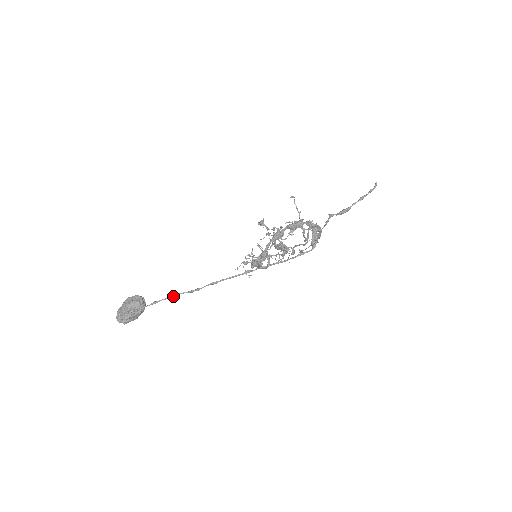
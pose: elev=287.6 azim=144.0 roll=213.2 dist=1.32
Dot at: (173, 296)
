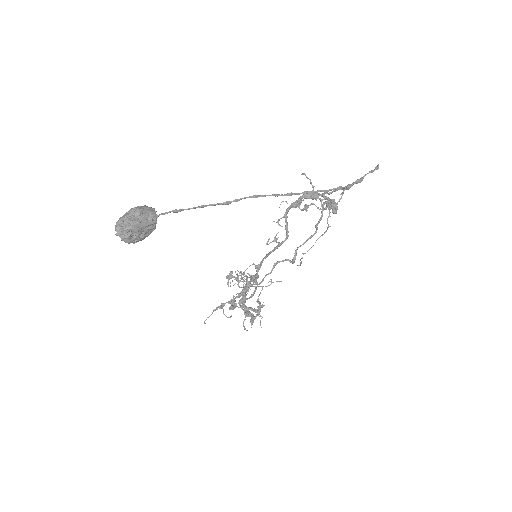
Dot at: (203, 206)
